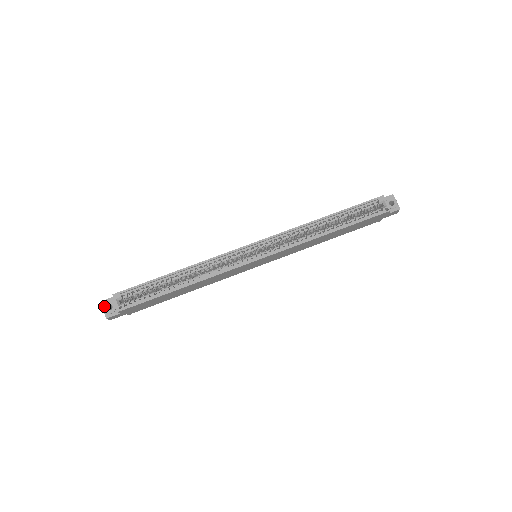
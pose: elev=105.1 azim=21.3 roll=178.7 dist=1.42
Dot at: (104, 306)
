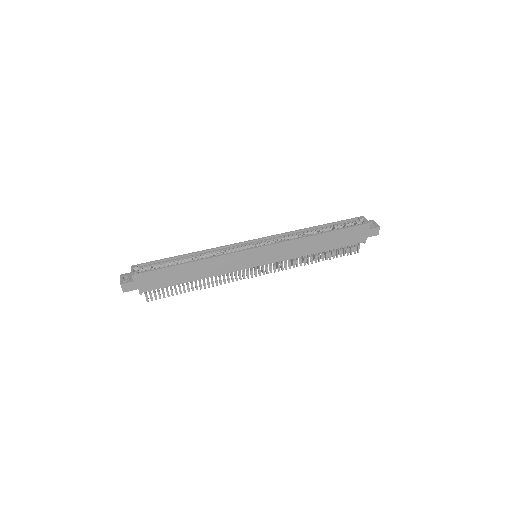
Dot at: (121, 276)
